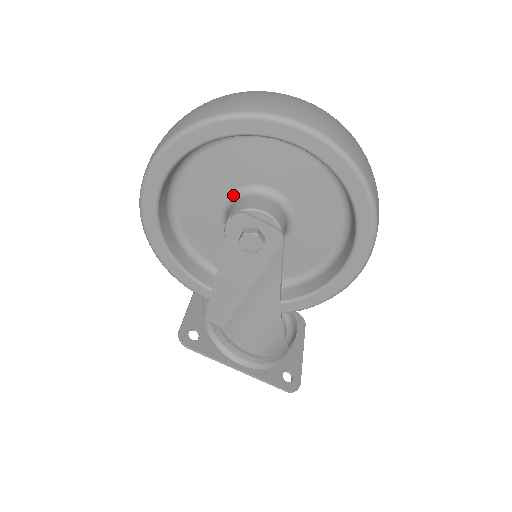
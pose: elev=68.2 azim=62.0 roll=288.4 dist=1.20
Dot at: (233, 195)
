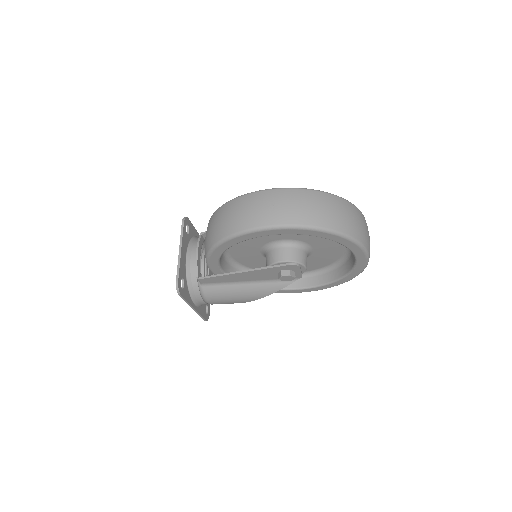
Dot at: (292, 242)
